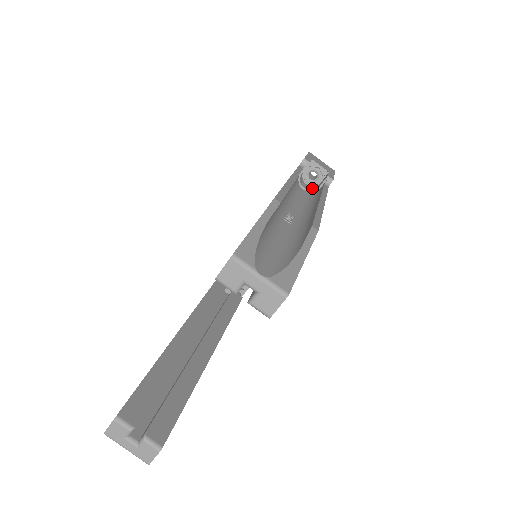
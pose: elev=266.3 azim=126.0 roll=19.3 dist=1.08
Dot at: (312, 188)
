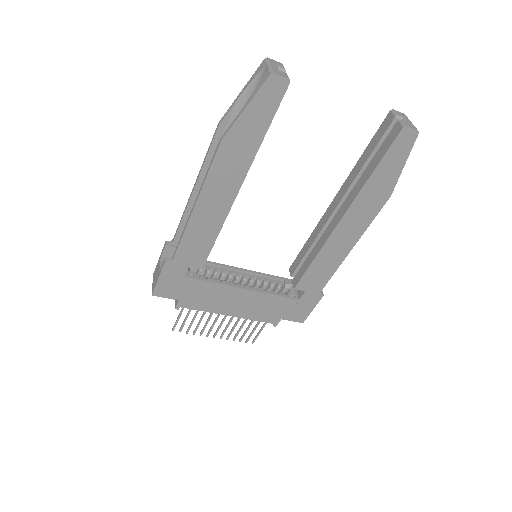
Dot at: occluded
